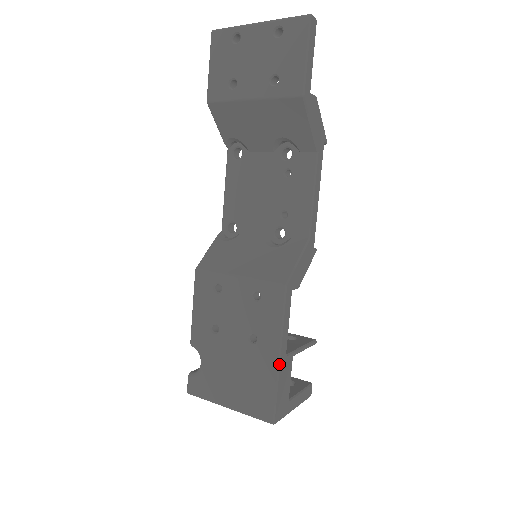
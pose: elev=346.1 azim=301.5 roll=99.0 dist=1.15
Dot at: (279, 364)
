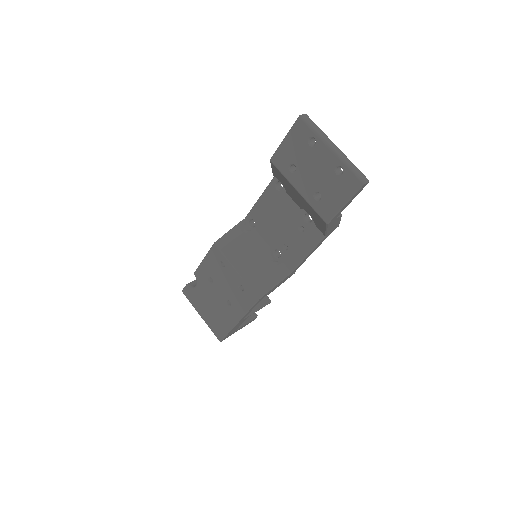
Dot at: (236, 324)
